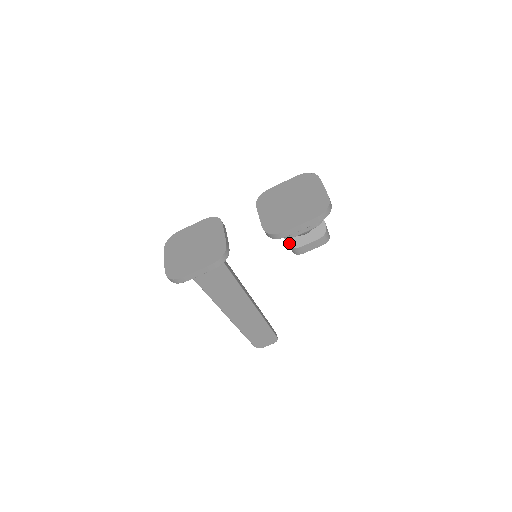
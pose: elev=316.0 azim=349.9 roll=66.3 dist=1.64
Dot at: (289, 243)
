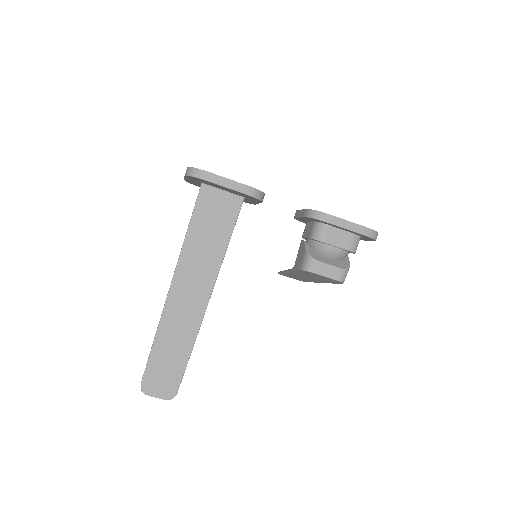
Dot at: (309, 252)
